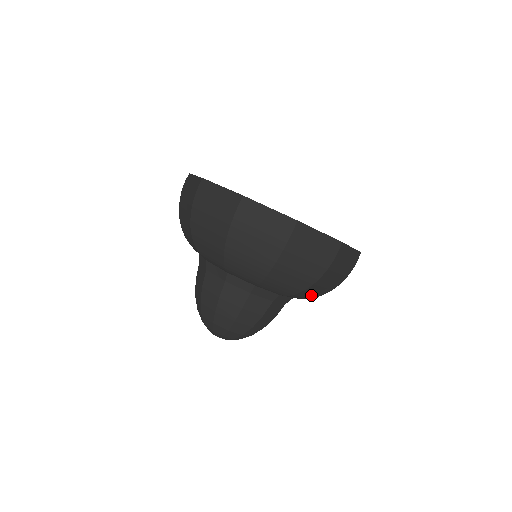
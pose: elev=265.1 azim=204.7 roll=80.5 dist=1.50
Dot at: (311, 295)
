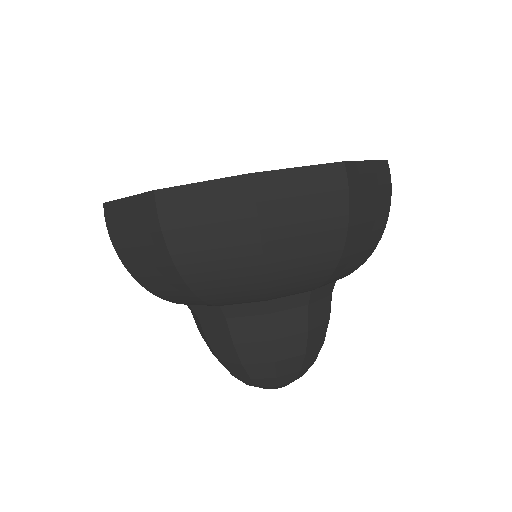
Dot at: occluded
